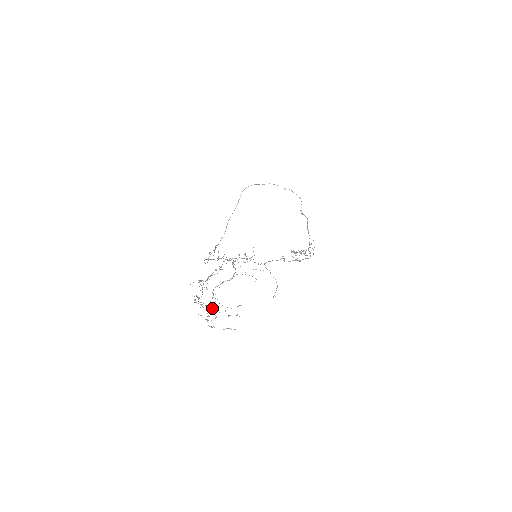
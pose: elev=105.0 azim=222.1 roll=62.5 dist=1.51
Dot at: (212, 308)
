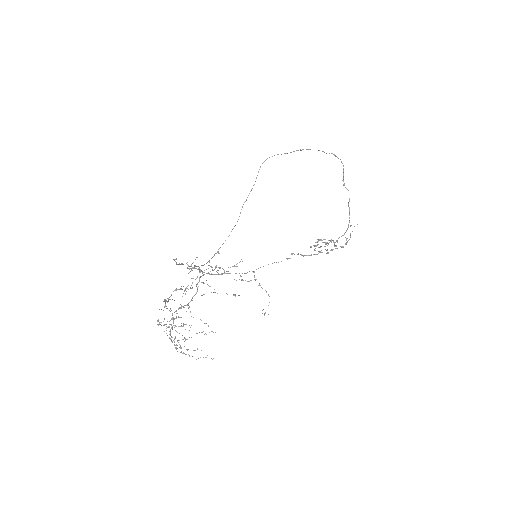
Dot at: (175, 336)
